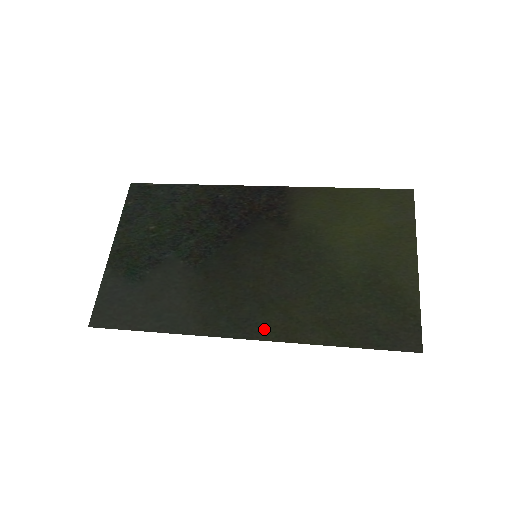
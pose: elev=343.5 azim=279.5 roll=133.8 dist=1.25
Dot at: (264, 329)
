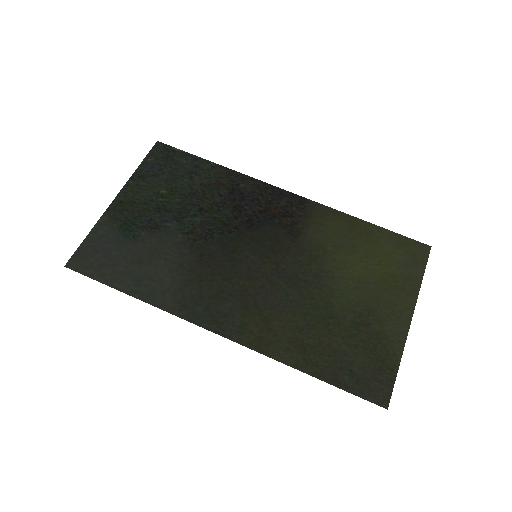
Dot at: (239, 331)
